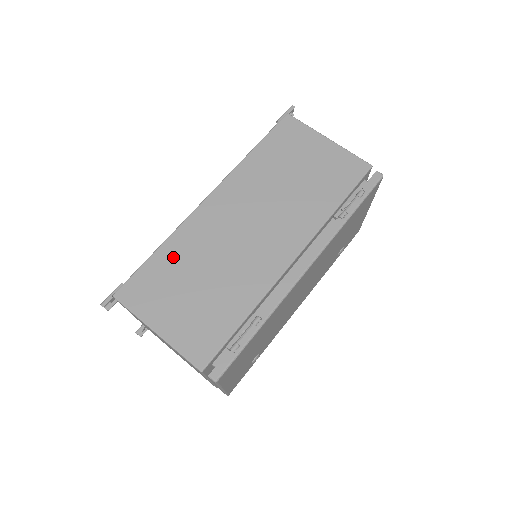
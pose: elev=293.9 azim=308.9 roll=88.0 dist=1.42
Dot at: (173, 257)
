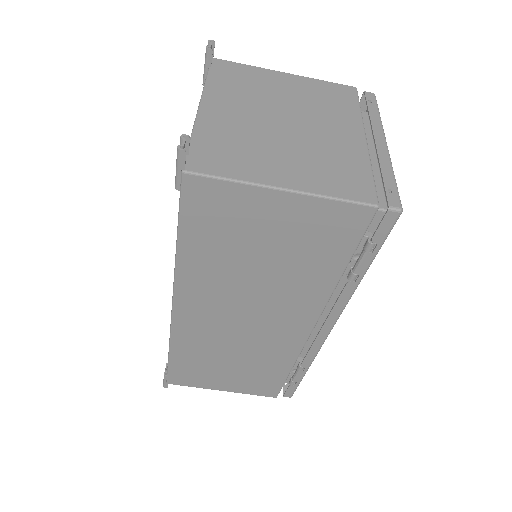
Dot at: (189, 356)
